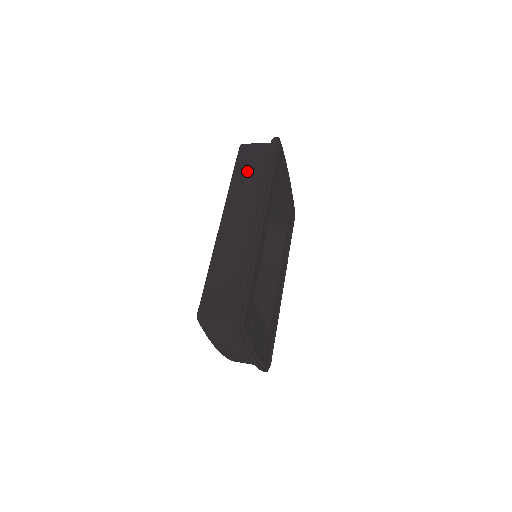
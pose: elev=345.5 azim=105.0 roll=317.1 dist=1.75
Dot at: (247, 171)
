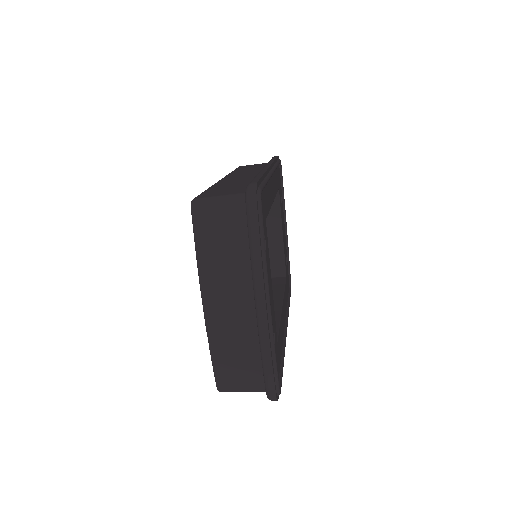
Dot at: (249, 168)
